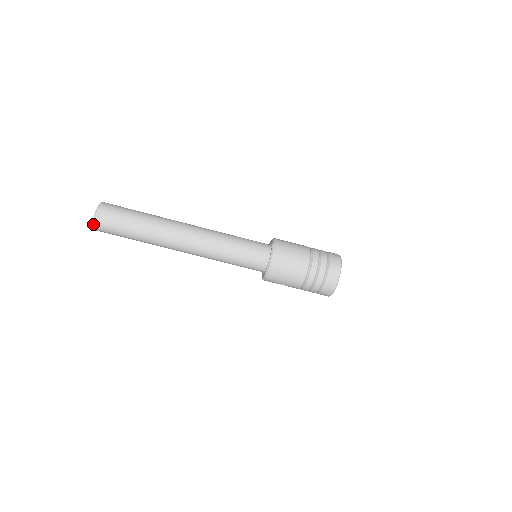
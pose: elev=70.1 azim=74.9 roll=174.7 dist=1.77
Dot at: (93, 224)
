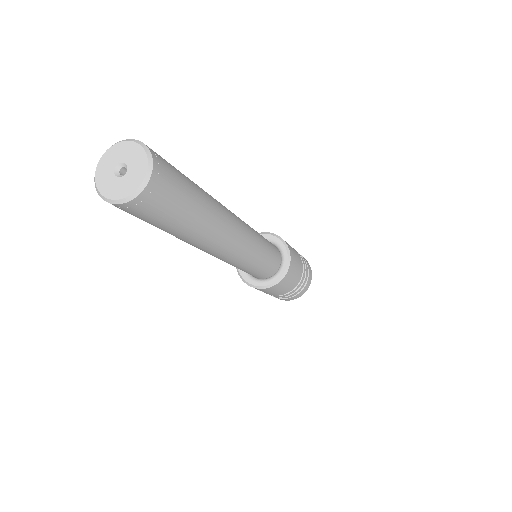
Dot at: (124, 199)
